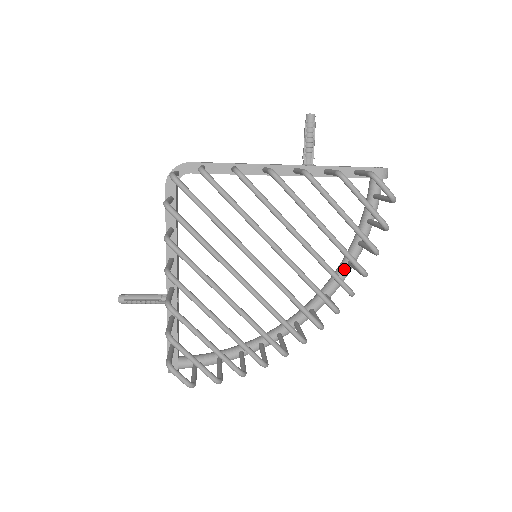
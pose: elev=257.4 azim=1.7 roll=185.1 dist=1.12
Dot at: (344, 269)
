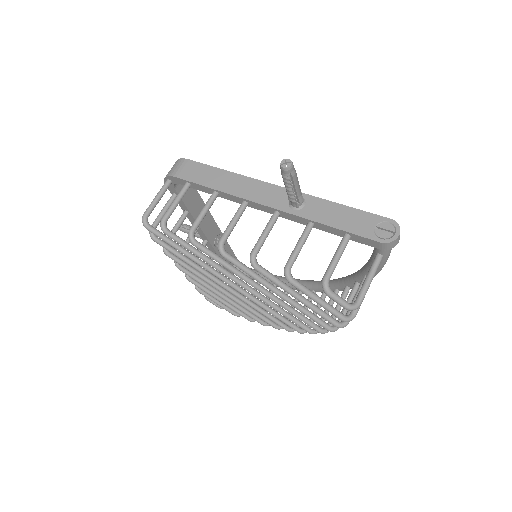
Dot at: (352, 283)
